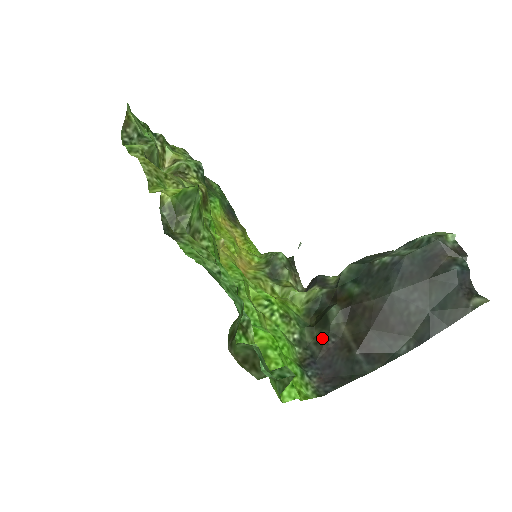
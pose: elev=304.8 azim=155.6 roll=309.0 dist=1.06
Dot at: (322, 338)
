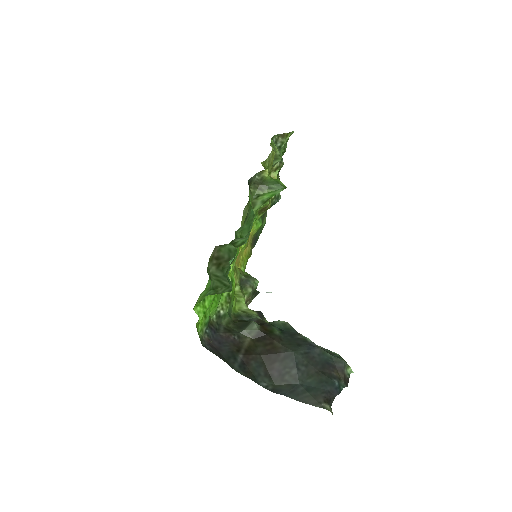
Dot at: (232, 330)
